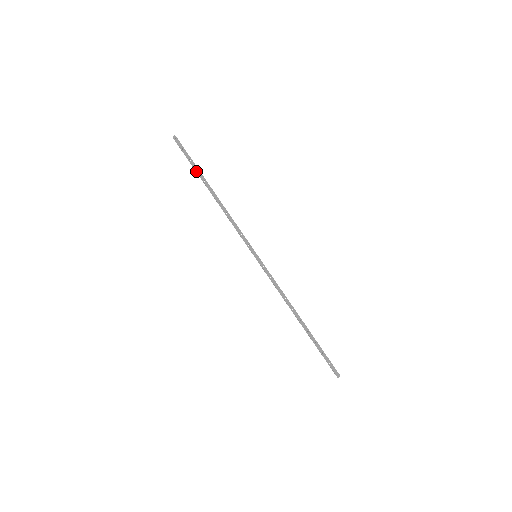
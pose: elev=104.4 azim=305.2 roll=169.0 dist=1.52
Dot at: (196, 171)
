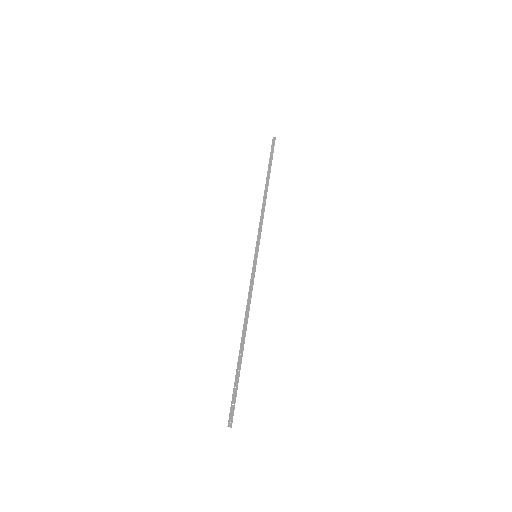
Dot at: (268, 167)
